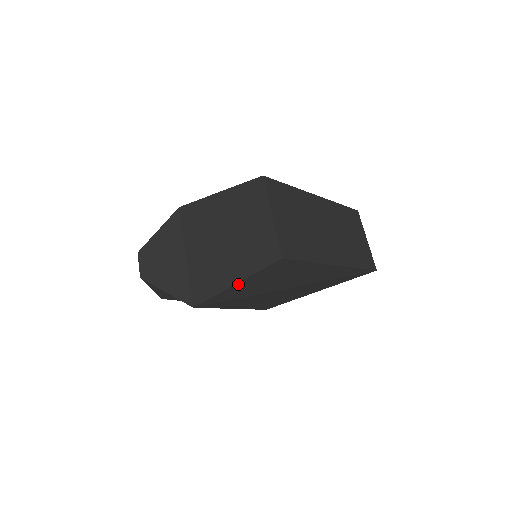
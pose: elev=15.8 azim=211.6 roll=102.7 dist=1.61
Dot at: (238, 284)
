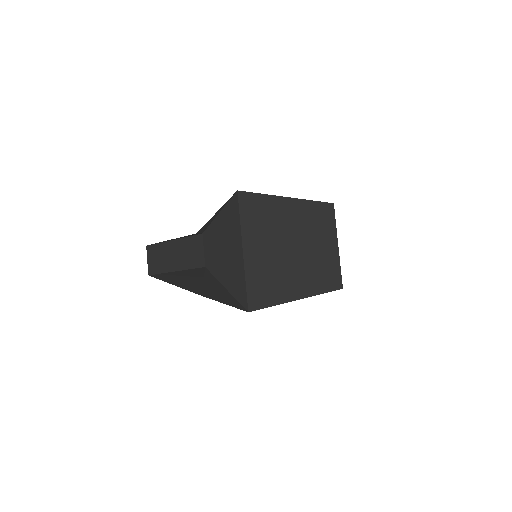
Dot at: (297, 299)
